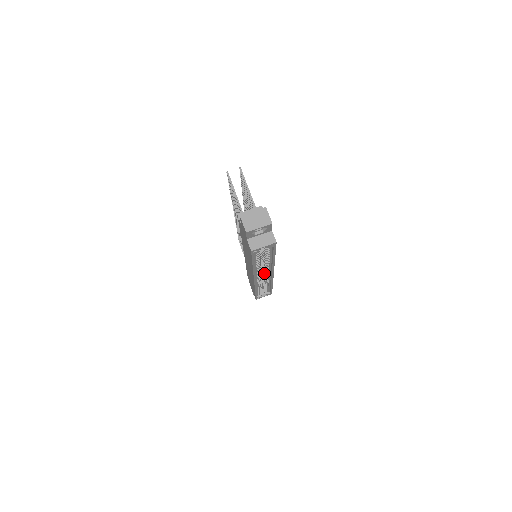
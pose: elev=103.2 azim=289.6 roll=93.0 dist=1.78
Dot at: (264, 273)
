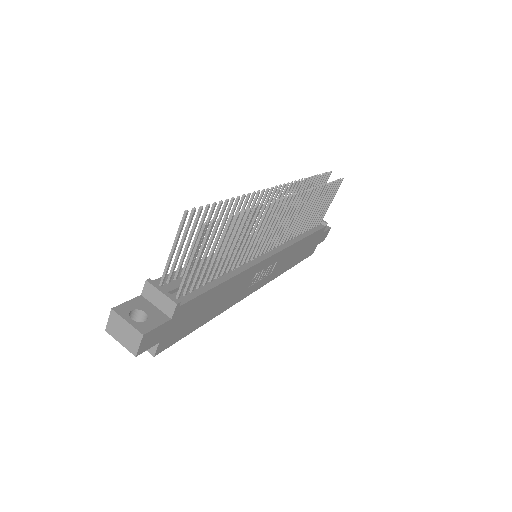
Dot at: occluded
